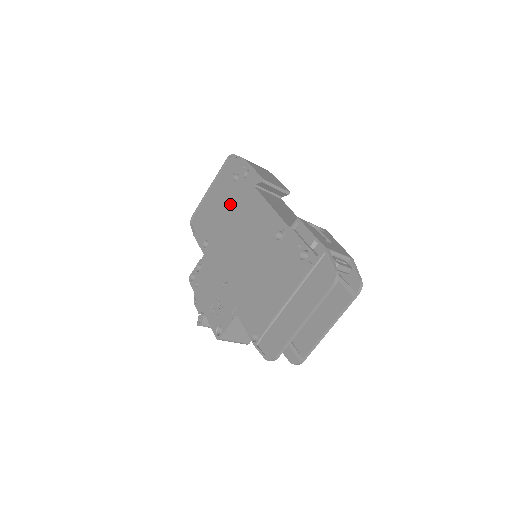
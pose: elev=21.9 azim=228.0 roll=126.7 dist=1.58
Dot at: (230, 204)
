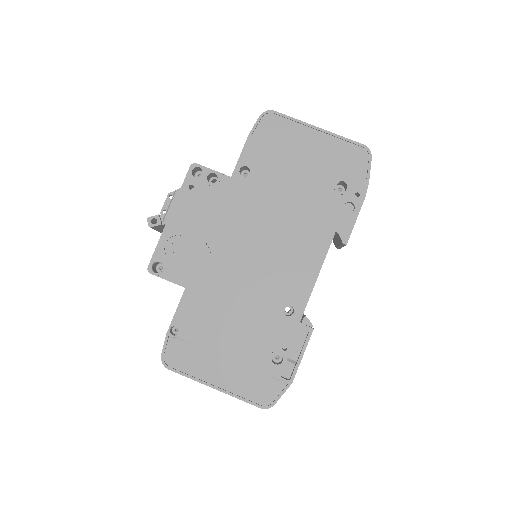
Dot at: (306, 195)
